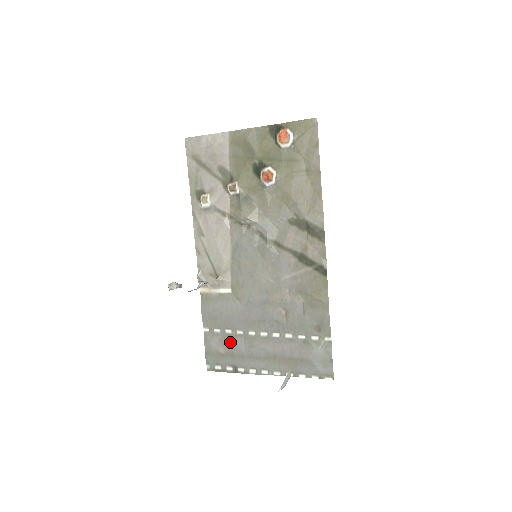
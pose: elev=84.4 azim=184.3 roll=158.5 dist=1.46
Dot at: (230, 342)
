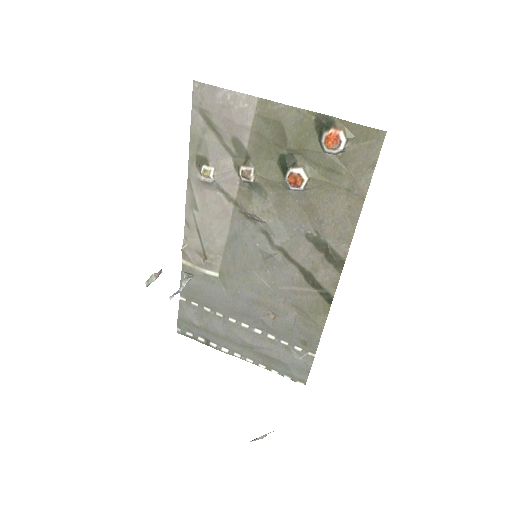
Dot at: (207, 319)
